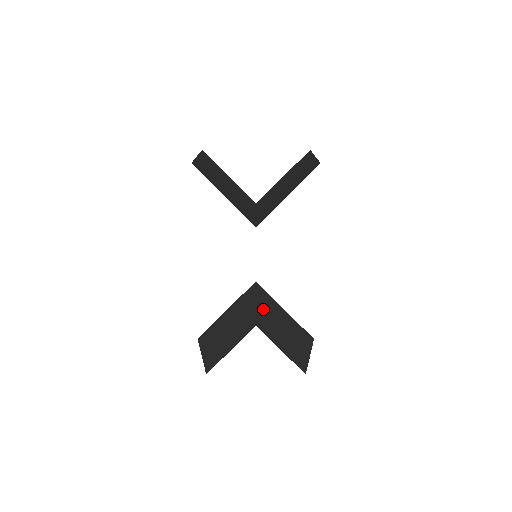
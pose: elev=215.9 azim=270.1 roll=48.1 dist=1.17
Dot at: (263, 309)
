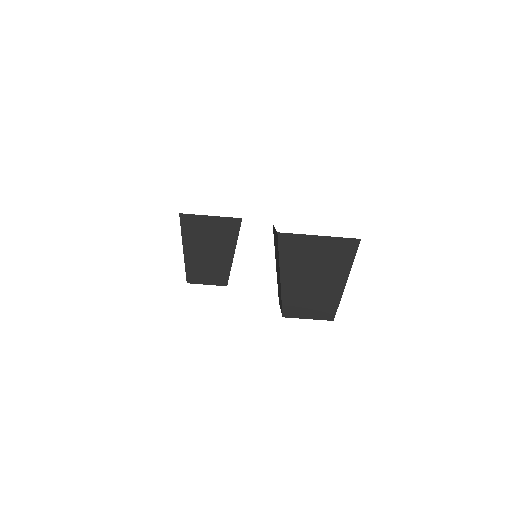
Dot at: occluded
